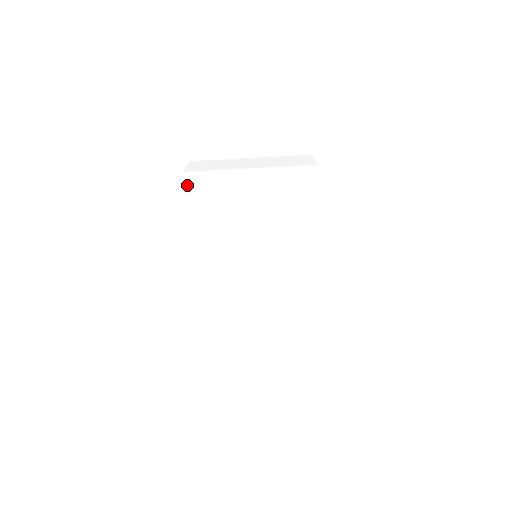
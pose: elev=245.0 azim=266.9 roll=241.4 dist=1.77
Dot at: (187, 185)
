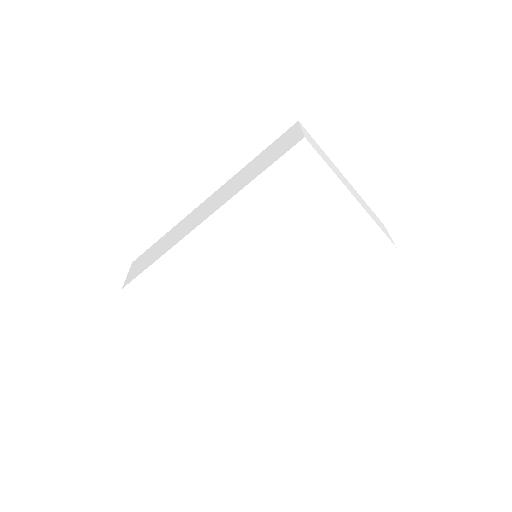
Dot at: (292, 151)
